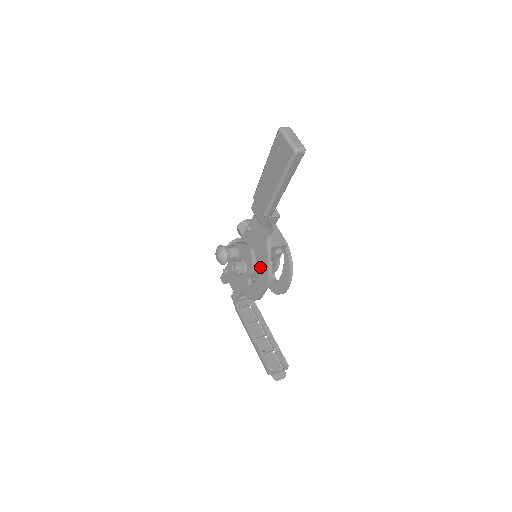
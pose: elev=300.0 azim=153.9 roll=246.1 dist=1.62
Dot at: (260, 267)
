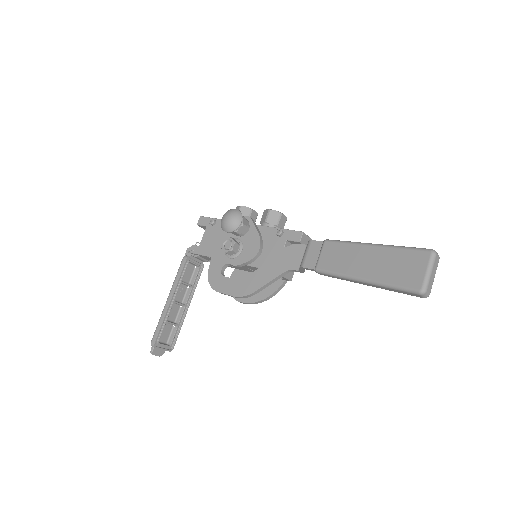
Dot at: (251, 277)
